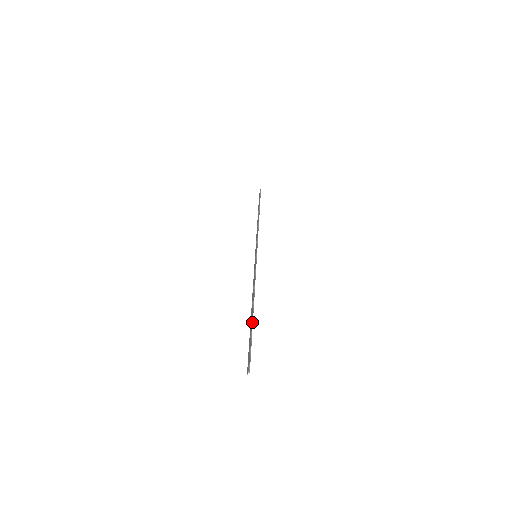
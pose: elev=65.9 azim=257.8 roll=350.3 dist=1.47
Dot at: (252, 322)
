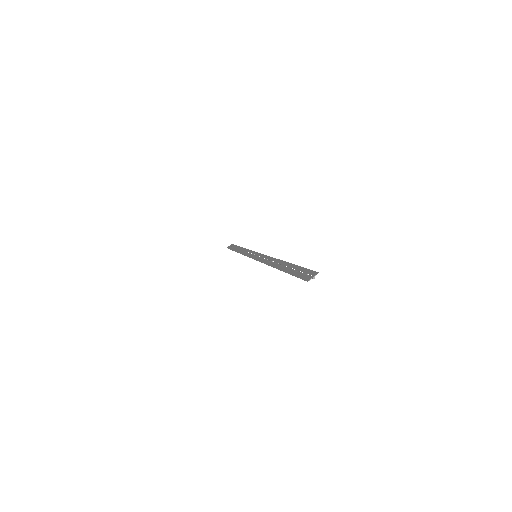
Dot at: (288, 267)
